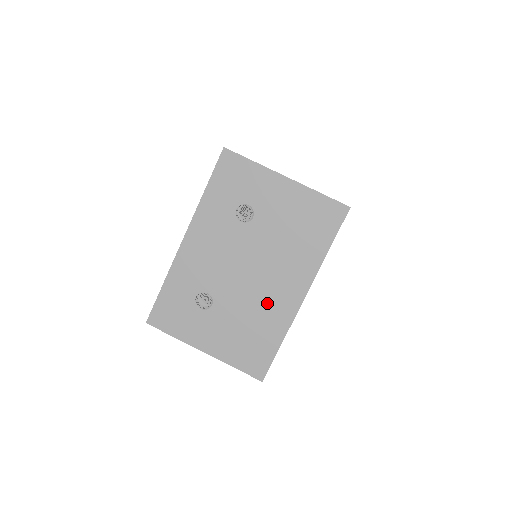
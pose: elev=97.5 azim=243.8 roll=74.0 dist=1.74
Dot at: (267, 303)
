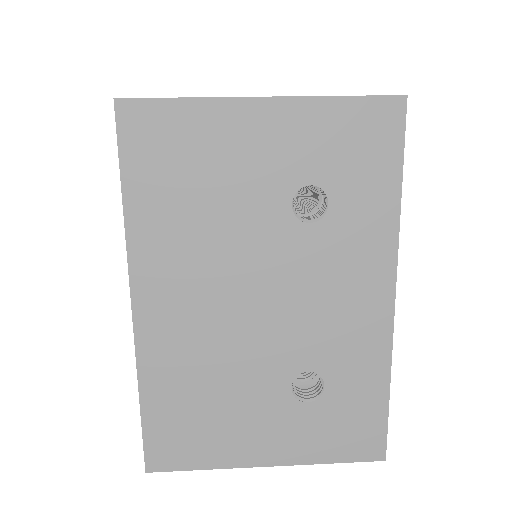
Dot at: occluded
